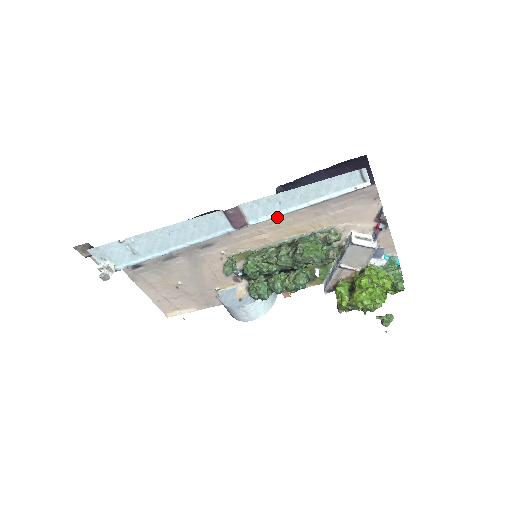
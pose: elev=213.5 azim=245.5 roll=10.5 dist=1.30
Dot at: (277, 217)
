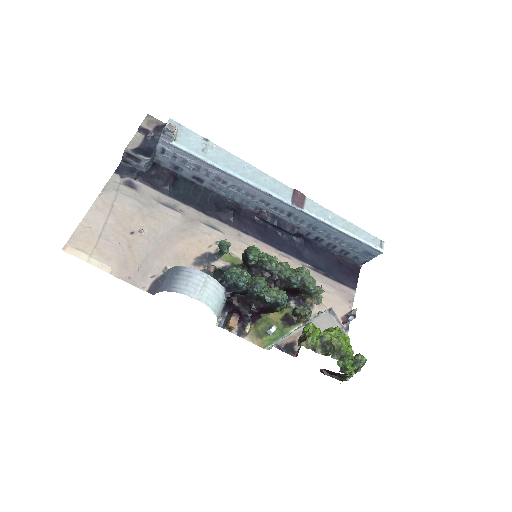
Dot at: (283, 256)
